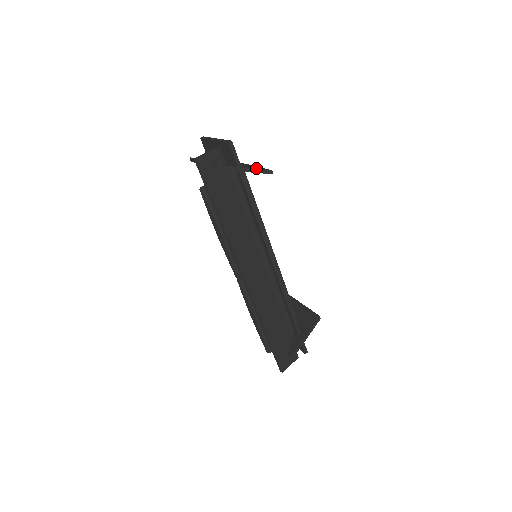
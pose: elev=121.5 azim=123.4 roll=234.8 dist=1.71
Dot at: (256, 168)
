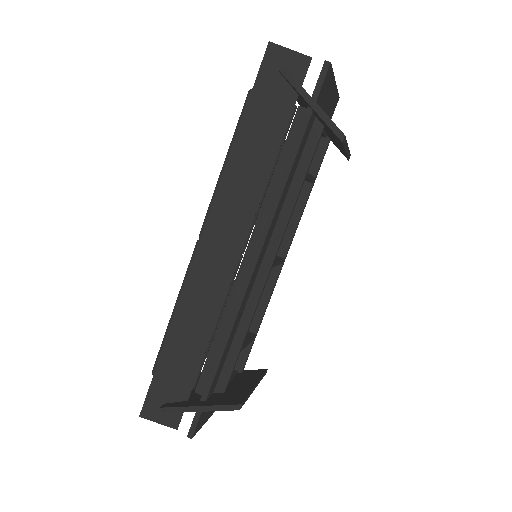
Dot at: occluded
